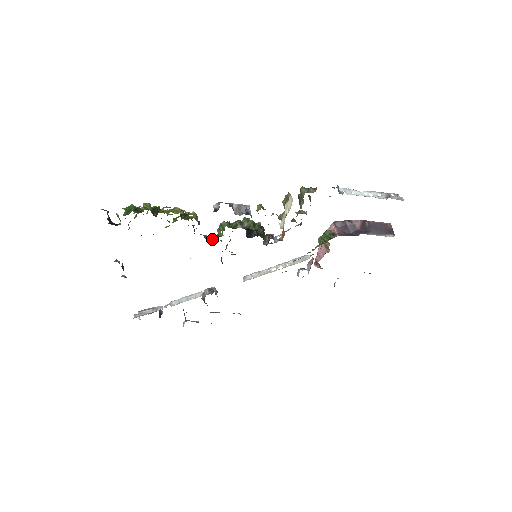
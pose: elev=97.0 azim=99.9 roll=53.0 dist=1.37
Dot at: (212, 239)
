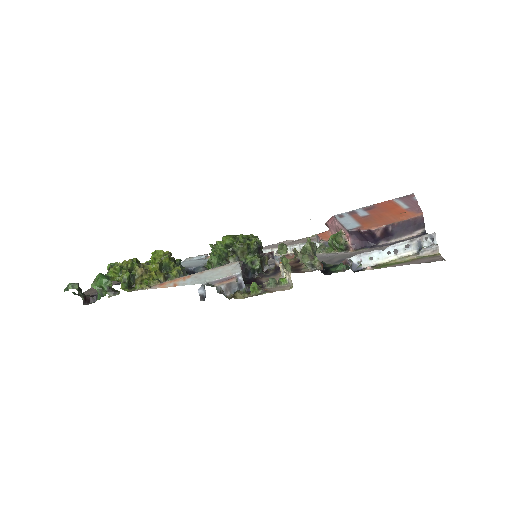
Dot at: (203, 270)
